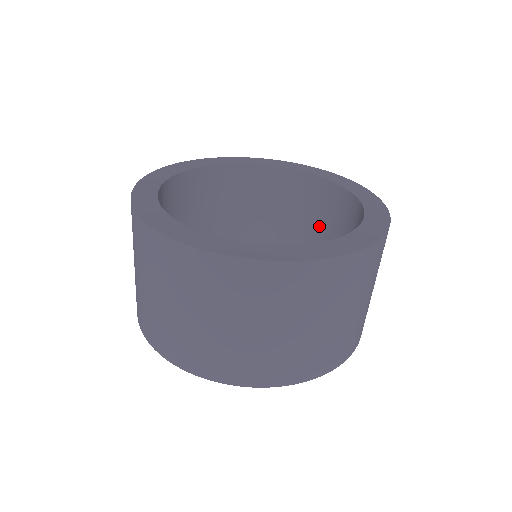
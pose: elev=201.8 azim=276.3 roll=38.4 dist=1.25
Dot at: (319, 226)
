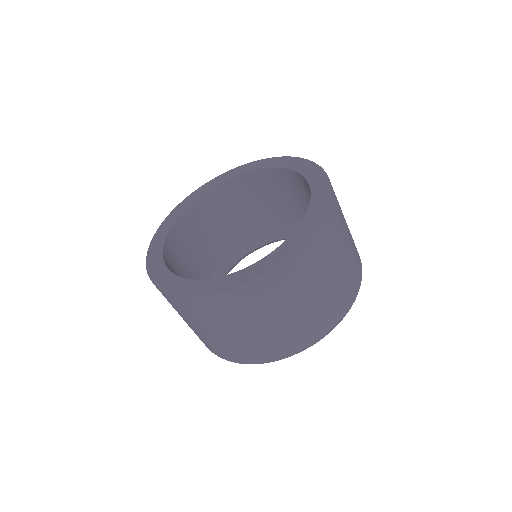
Dot at: occluded
